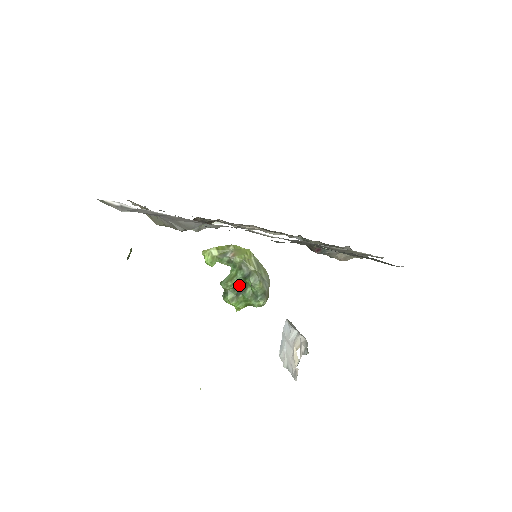
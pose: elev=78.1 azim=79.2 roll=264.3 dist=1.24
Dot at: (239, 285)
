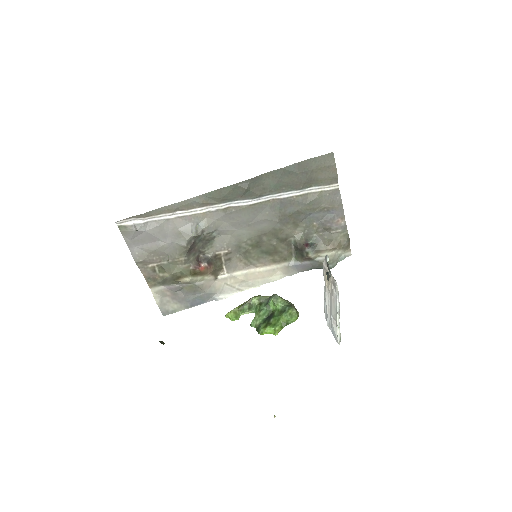
Dot at: (267, 317)
